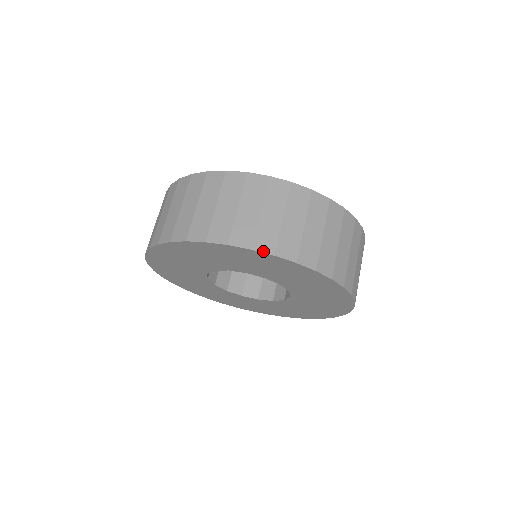
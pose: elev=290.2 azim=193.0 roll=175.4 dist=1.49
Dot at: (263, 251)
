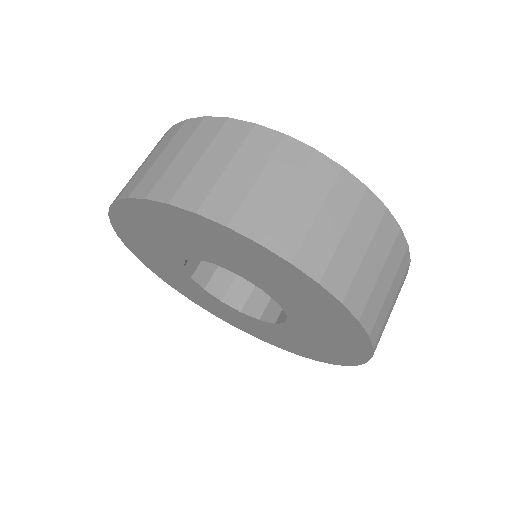
Dot at: (276, 252)
